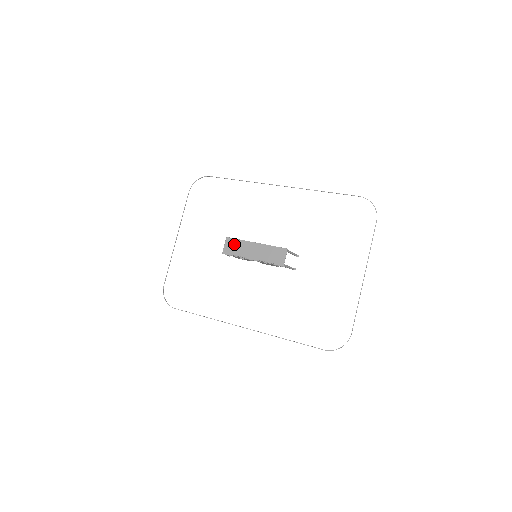
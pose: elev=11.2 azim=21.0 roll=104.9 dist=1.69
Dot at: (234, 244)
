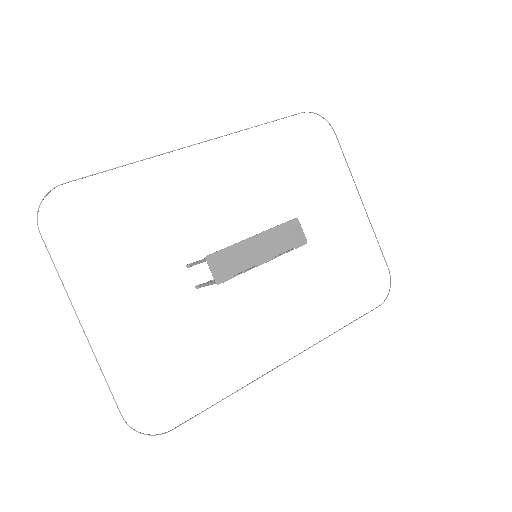
Dot at: (225, 259)
